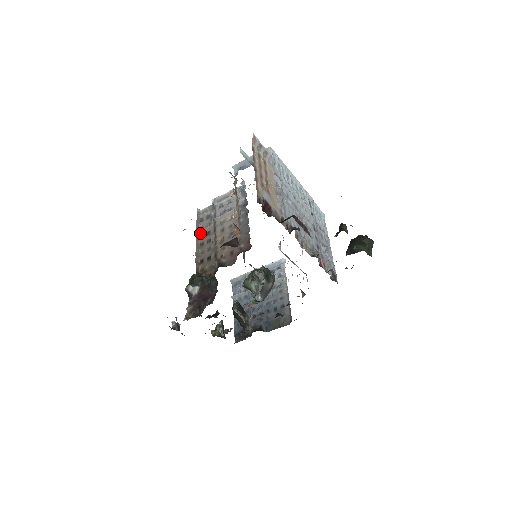
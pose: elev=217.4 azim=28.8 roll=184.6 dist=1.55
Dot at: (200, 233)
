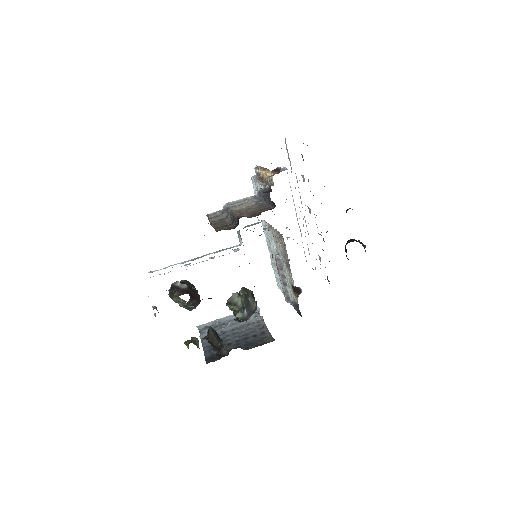
Dot at: (211, 221)
